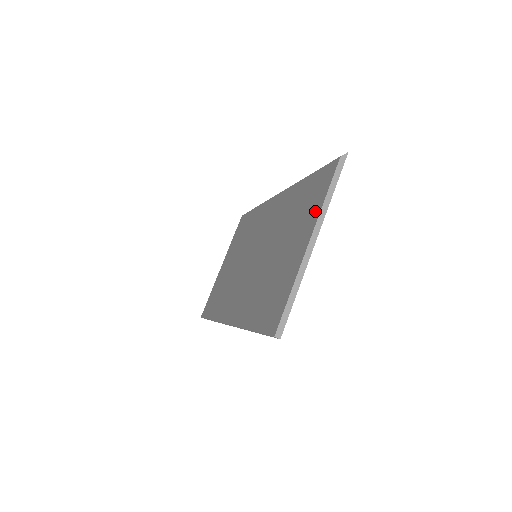
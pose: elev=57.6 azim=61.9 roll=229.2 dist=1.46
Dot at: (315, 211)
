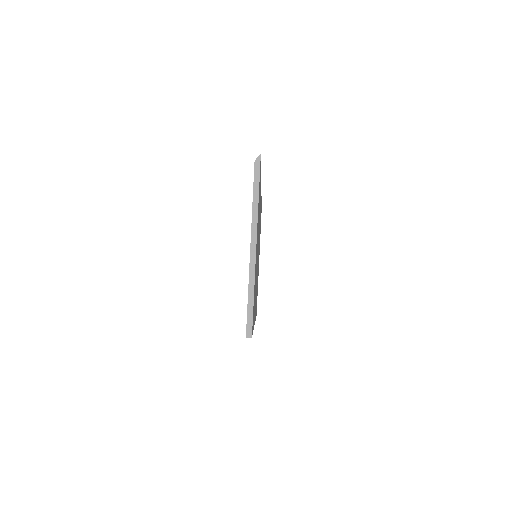
Dot at: occluded
